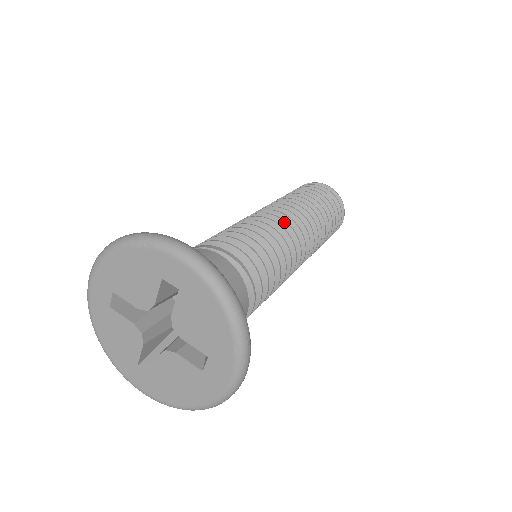
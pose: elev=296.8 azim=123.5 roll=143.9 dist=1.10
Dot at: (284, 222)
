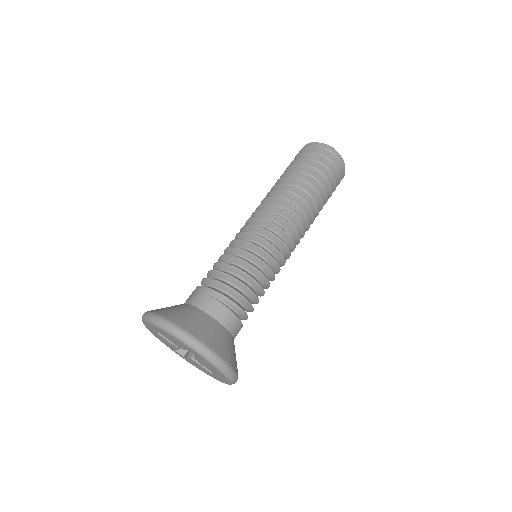
Dot at: (279, 240)
